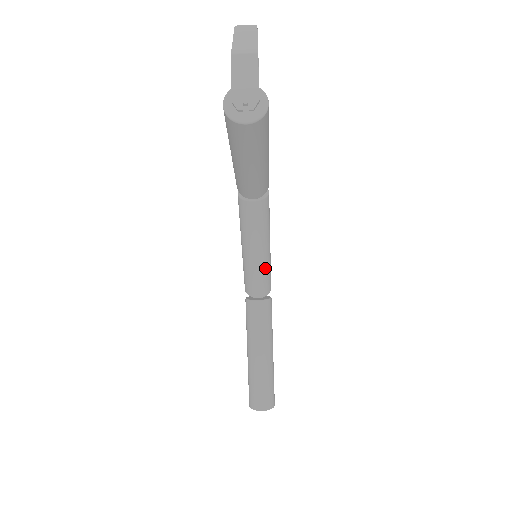
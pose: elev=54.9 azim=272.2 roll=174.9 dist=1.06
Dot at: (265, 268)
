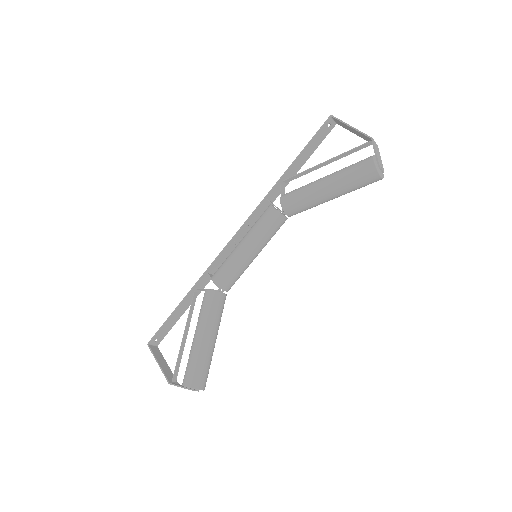
Dot at: occluded
